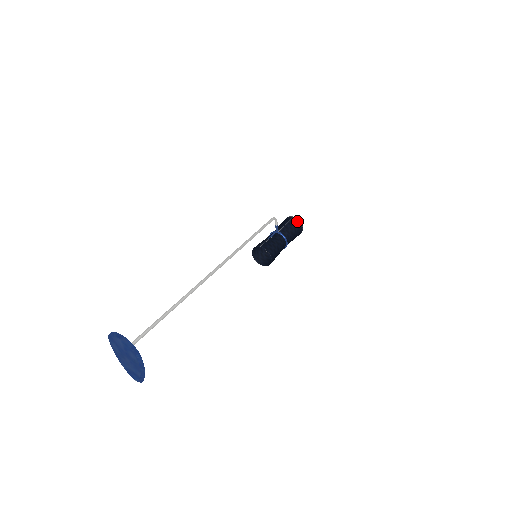
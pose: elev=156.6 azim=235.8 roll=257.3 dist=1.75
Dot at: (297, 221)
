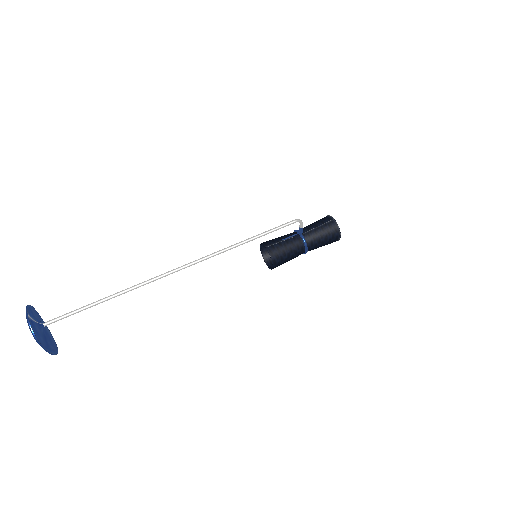
Dot at: (335, 228)
